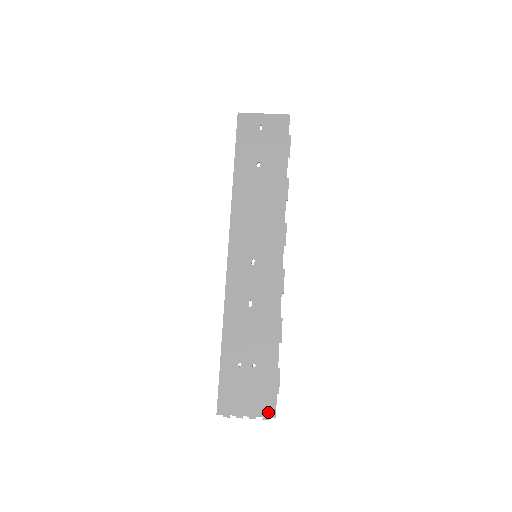
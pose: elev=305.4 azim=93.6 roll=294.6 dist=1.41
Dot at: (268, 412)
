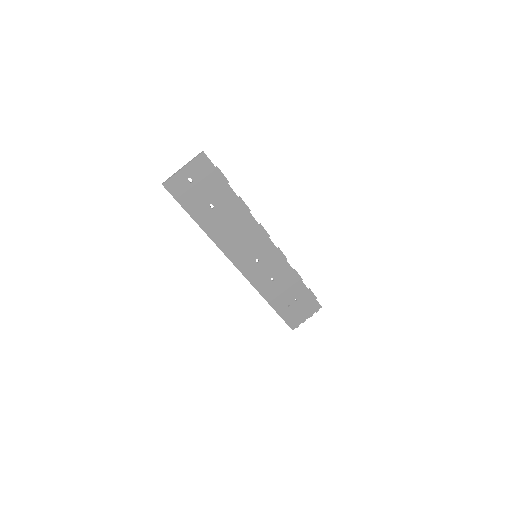
Dot at: (317, 308)
